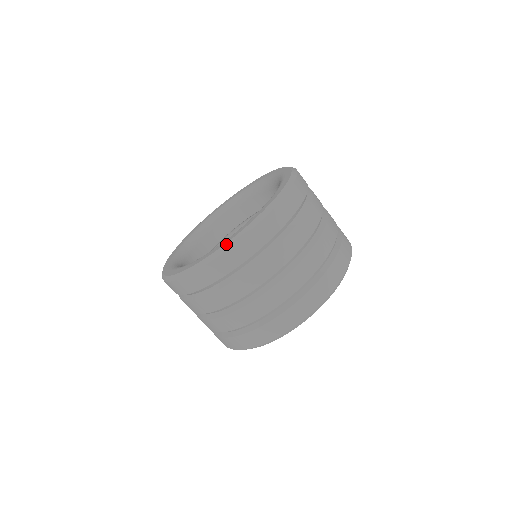
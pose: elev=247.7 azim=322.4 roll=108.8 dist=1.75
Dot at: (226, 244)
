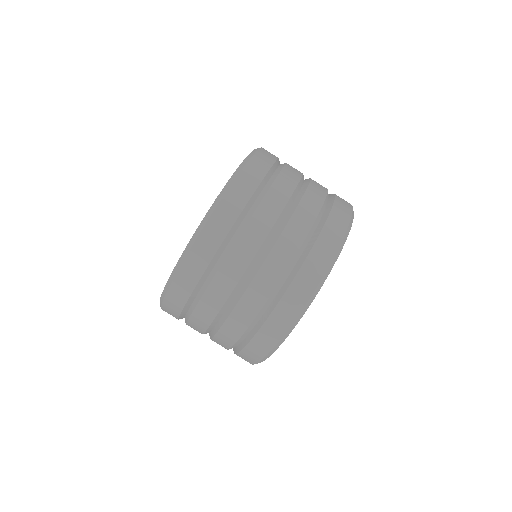
Dot at: (252, 152)
